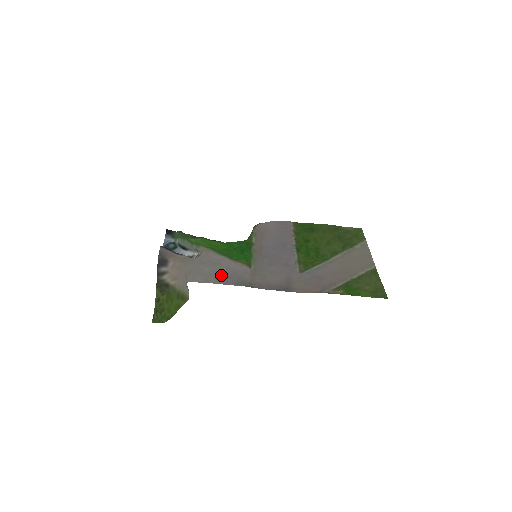
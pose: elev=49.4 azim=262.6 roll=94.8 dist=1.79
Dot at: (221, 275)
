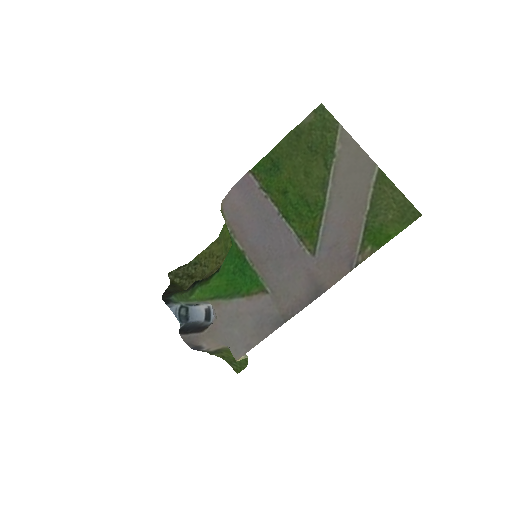
Dot at: (253, 329)
